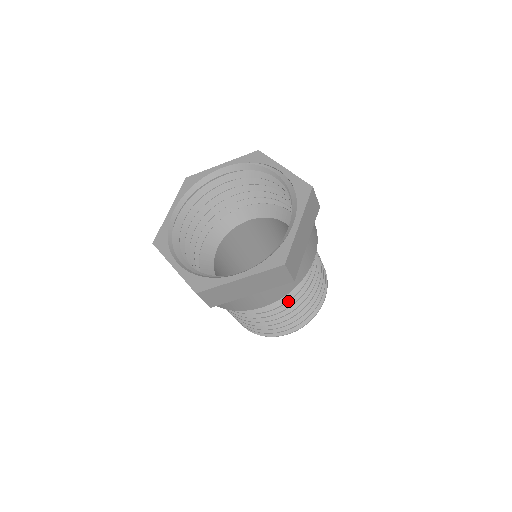
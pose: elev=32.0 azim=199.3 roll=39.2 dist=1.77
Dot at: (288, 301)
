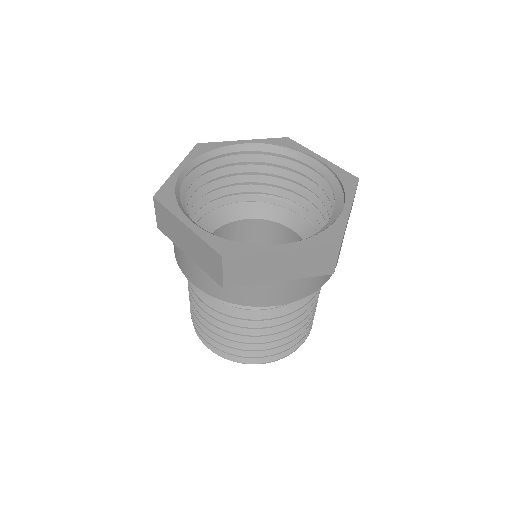
Dot at: (295, 311)
